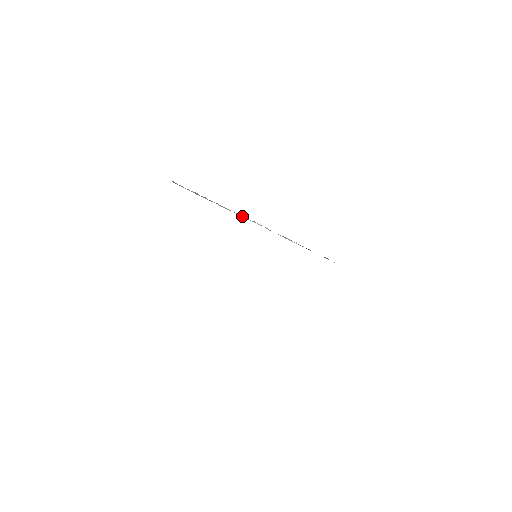
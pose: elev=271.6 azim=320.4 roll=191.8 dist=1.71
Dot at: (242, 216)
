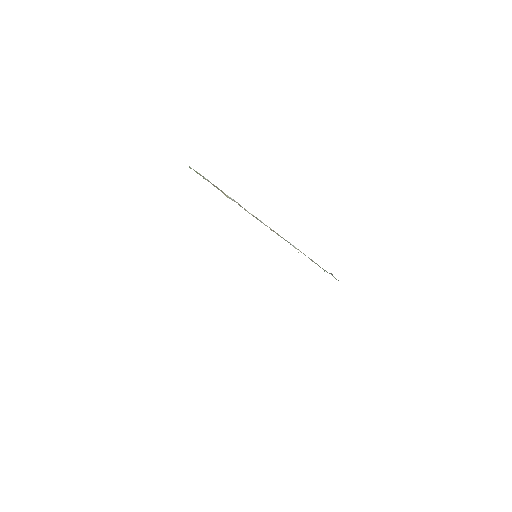
Dot at: (250, 213)
